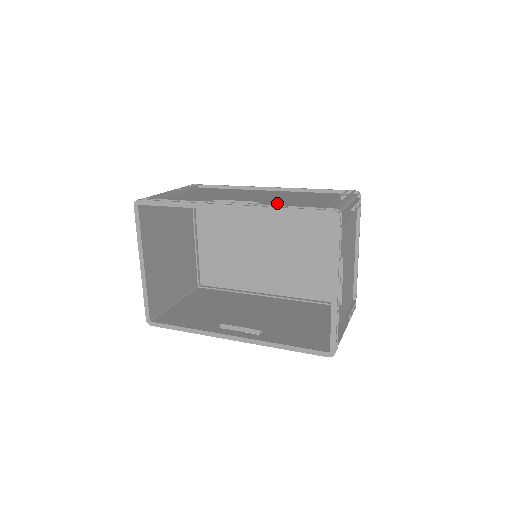
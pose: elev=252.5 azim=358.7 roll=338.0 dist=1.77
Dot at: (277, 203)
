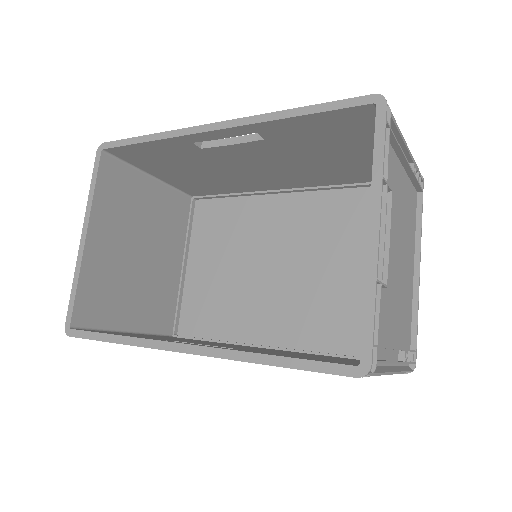
Dot at: (292, 145)
